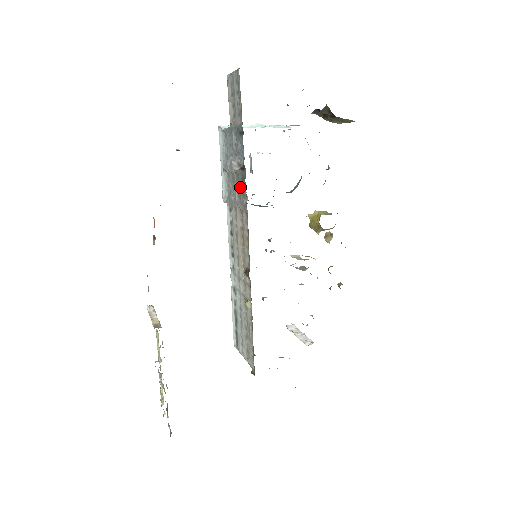
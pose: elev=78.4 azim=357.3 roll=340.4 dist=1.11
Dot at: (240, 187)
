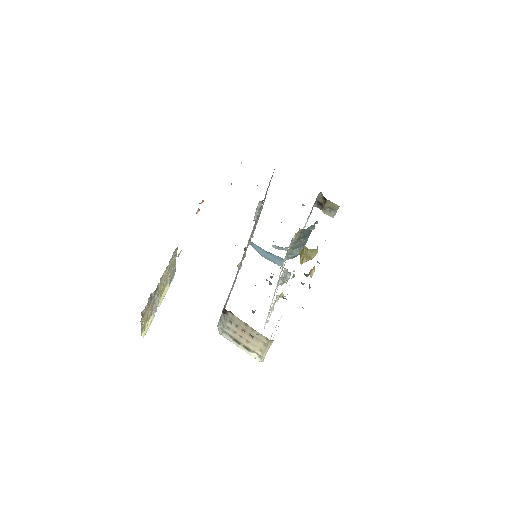
Dot at: occluded
